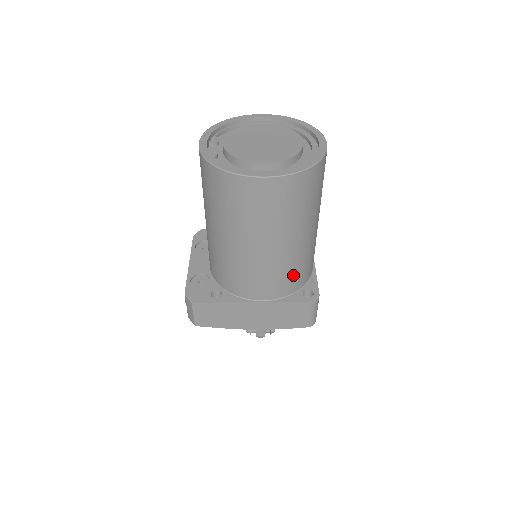
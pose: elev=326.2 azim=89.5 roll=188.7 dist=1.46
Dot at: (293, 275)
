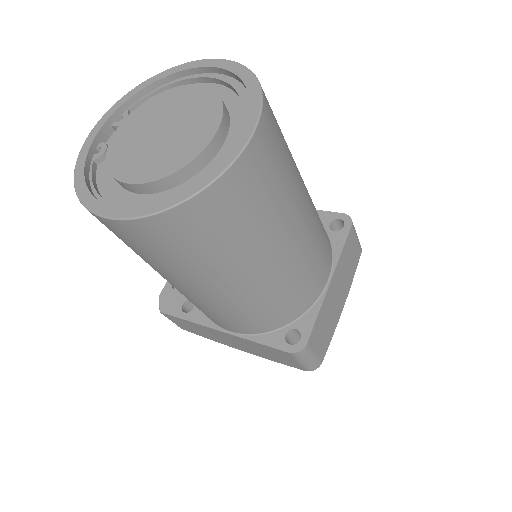
Dot at: (258, 315)
